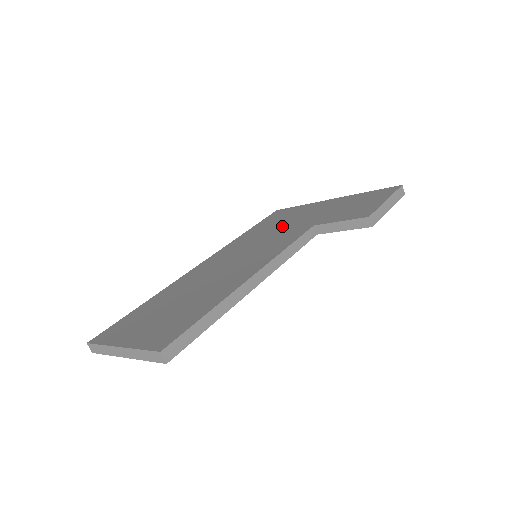
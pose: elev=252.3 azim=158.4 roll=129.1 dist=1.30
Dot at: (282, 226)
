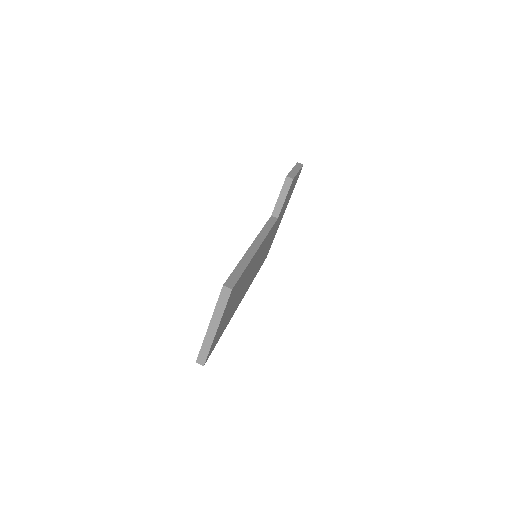
Dot at: occluded
